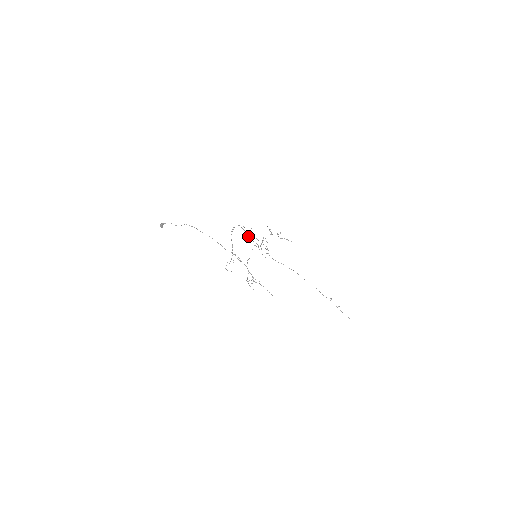
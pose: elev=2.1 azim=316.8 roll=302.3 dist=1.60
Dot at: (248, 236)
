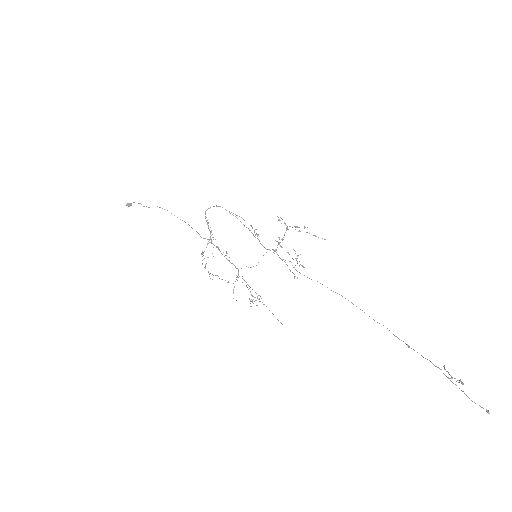
Dot at: (252, 233)
